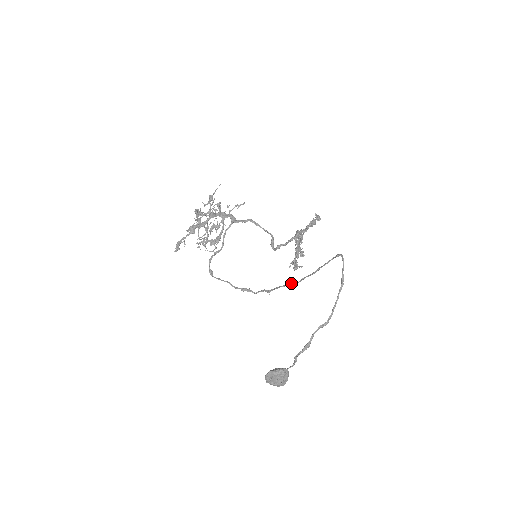
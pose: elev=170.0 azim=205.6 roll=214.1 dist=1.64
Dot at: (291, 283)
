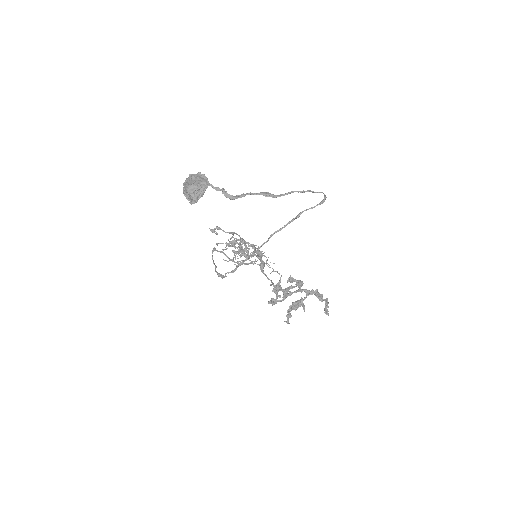
Dot at: (266, 242)
